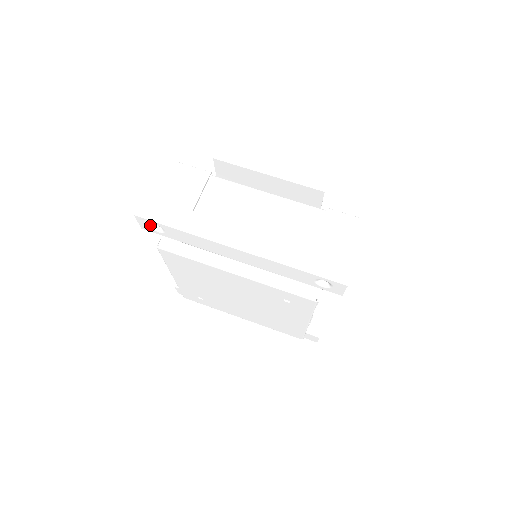
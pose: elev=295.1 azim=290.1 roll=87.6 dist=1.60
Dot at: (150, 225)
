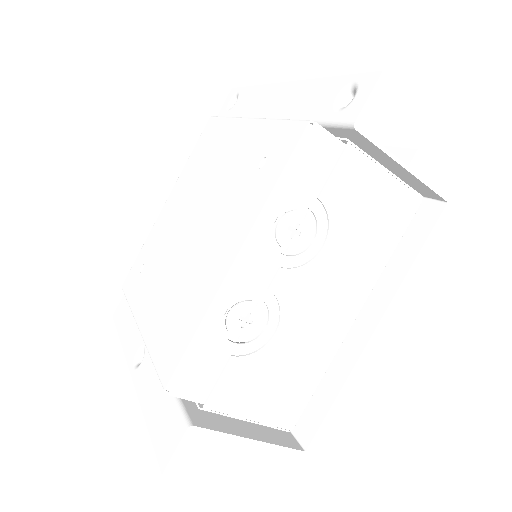
Dot at: (231, 102)
